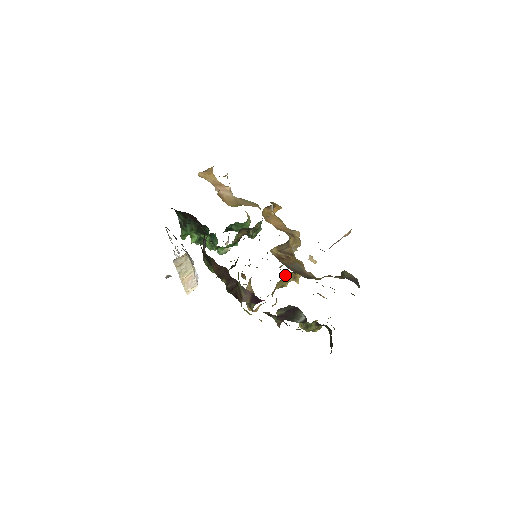
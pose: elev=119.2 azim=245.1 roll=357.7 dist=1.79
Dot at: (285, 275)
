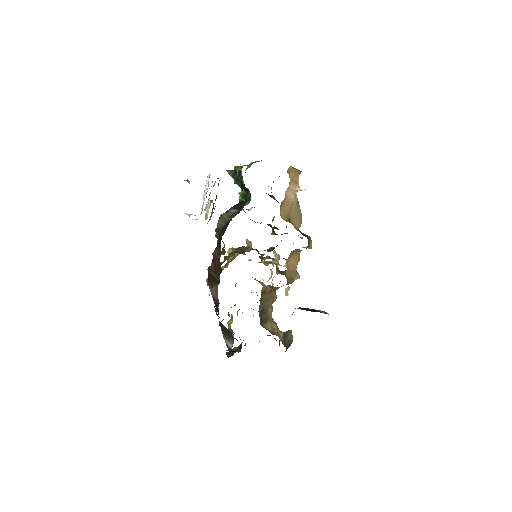
Dot at: occluded
